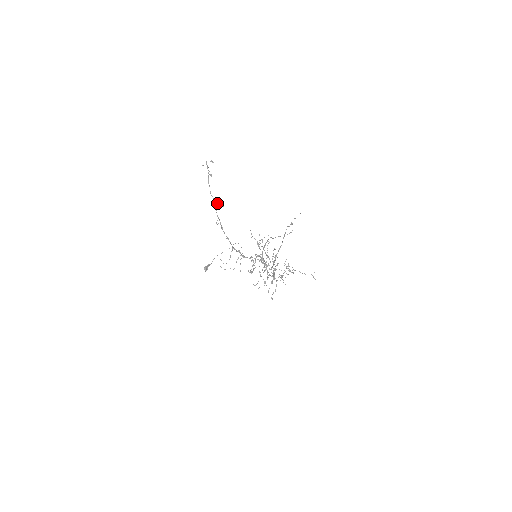
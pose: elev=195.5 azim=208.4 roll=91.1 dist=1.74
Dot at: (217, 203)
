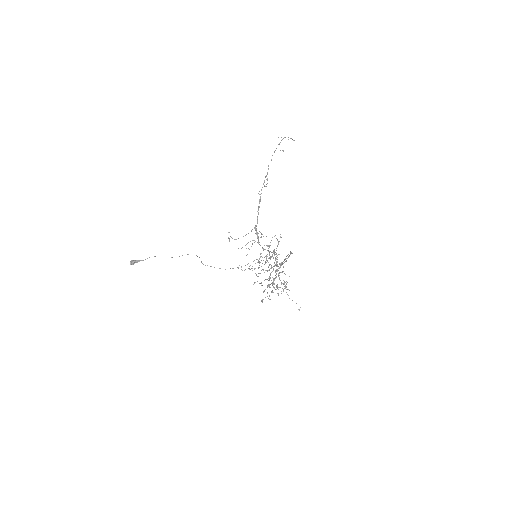
Dot at: (267, 178)
